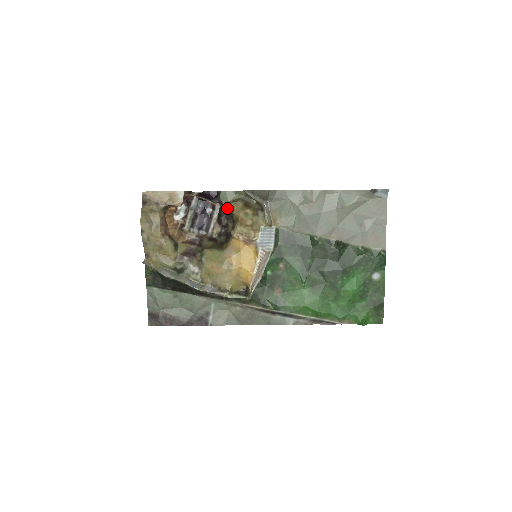
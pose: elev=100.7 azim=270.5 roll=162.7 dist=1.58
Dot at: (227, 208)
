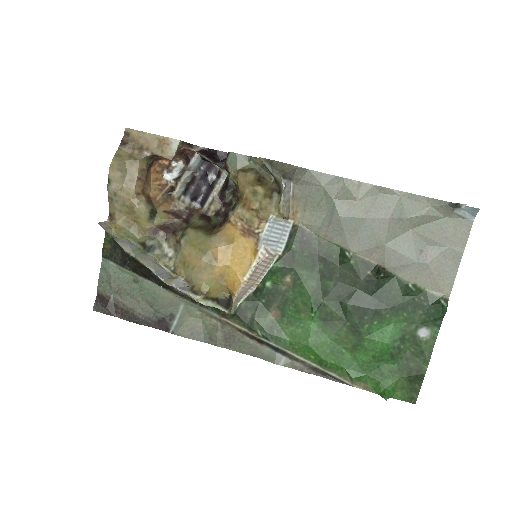
Dot at: (233, 178)
